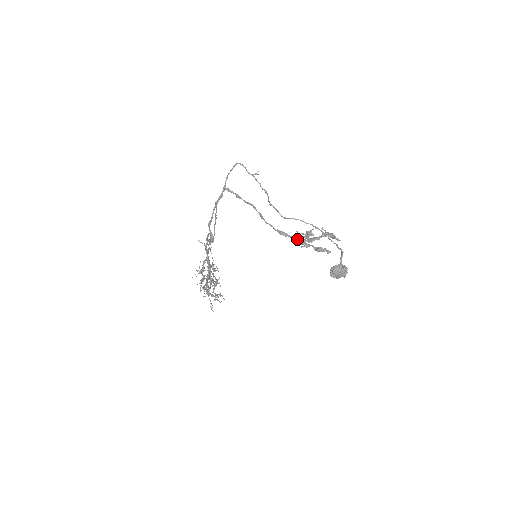
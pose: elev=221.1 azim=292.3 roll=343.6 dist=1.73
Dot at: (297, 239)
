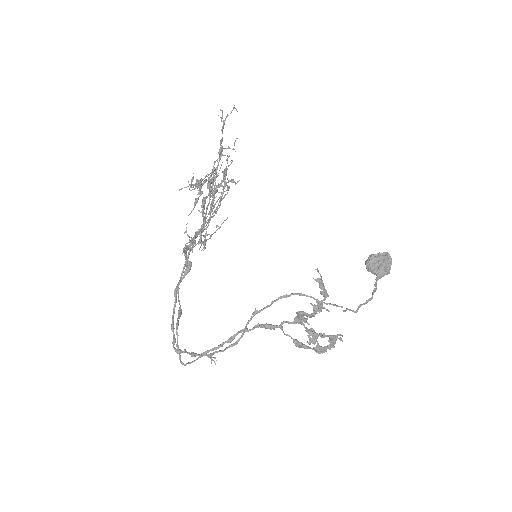
Dot at: occluded
